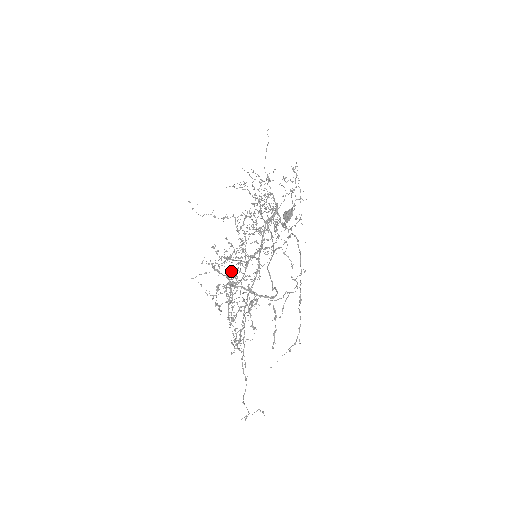
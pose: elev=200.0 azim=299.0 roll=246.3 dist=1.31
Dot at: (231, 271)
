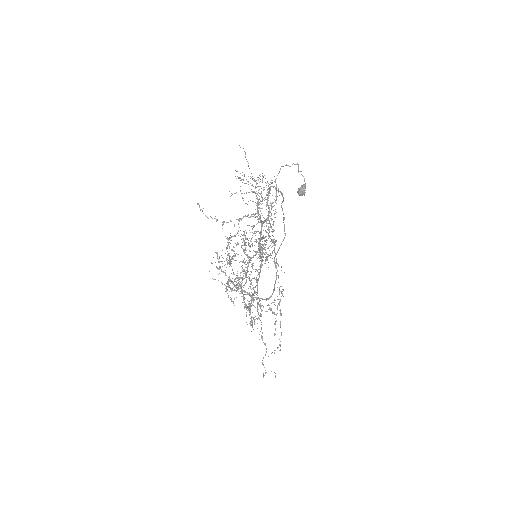
Dot at: (228, 280)
